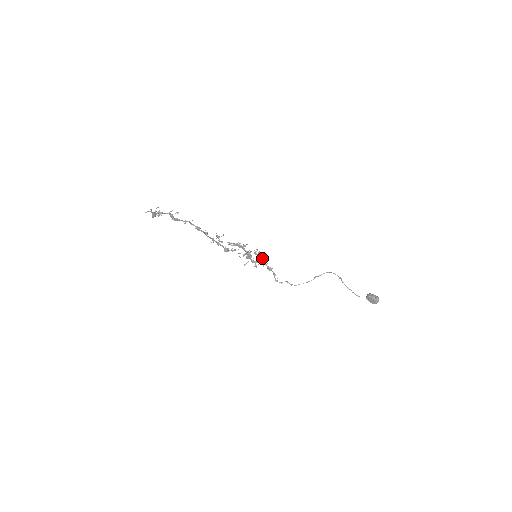
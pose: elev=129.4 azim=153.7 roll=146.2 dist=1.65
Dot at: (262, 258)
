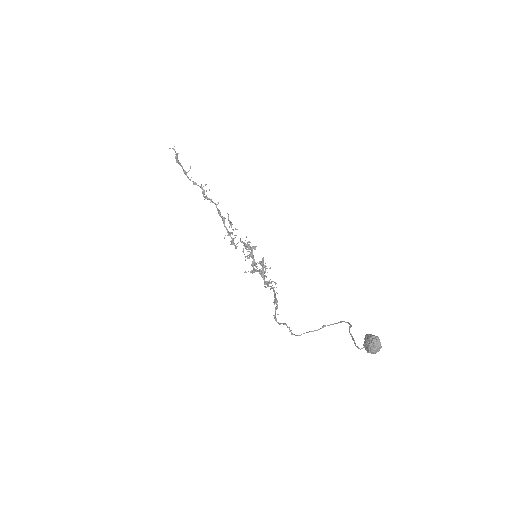
Dot at: (272, 281)
